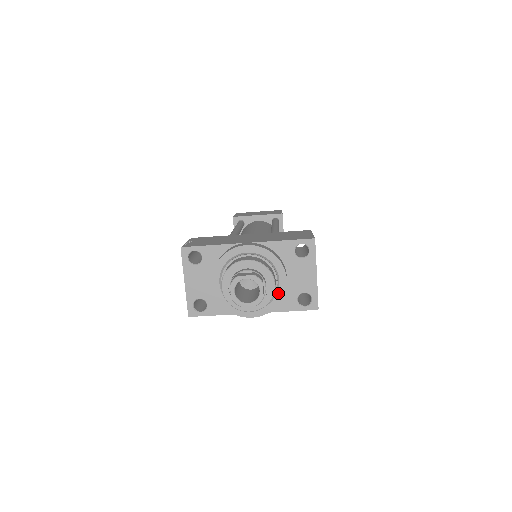
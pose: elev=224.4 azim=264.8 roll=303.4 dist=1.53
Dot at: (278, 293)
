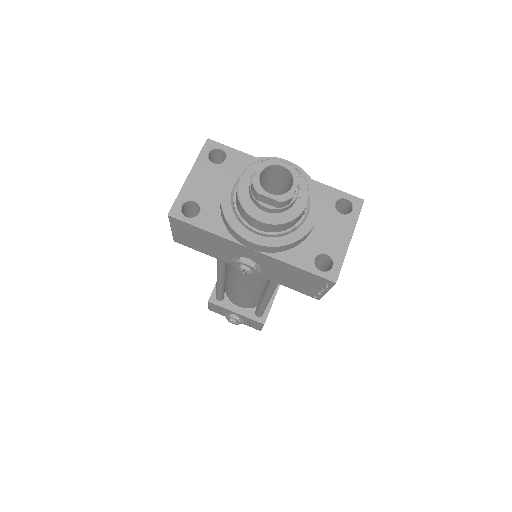
Dot at: (300, 229)
